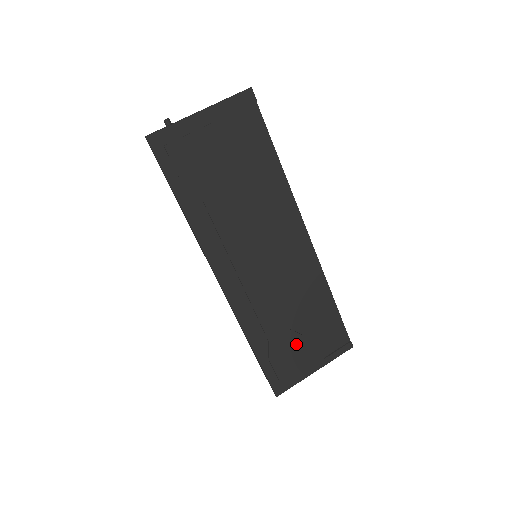
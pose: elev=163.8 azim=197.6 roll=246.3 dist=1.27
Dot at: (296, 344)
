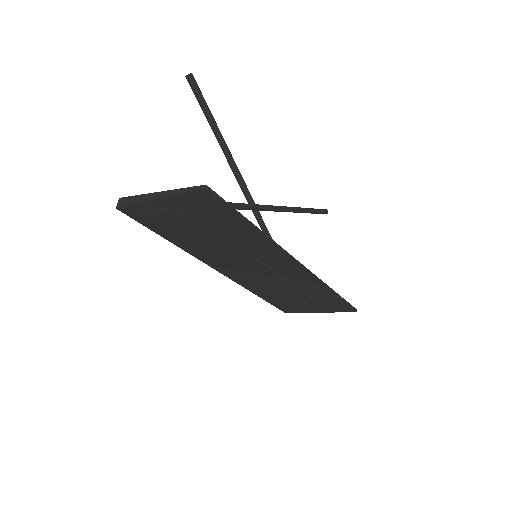
Dot at: (297, 302)
